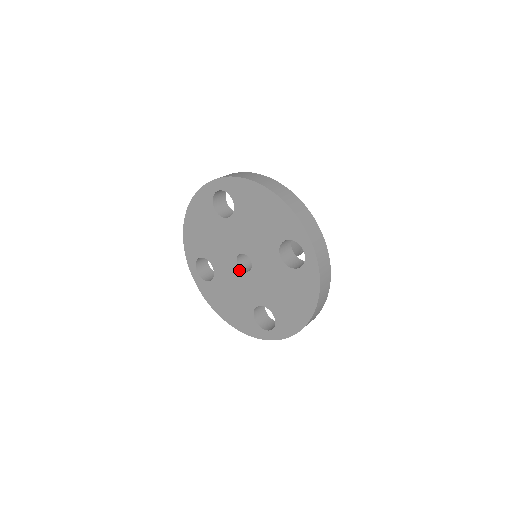
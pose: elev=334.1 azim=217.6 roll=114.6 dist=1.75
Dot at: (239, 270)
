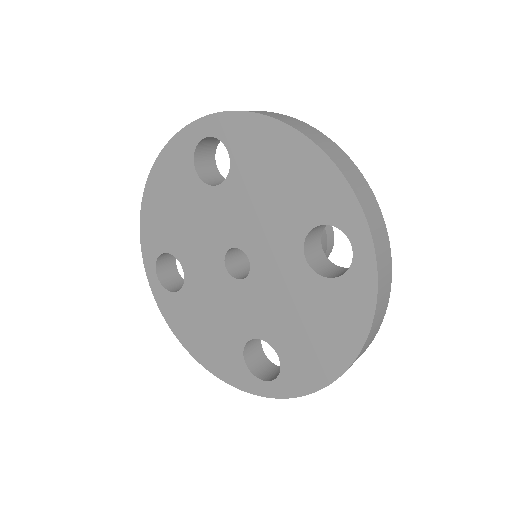
Dot at: (227, 276)
